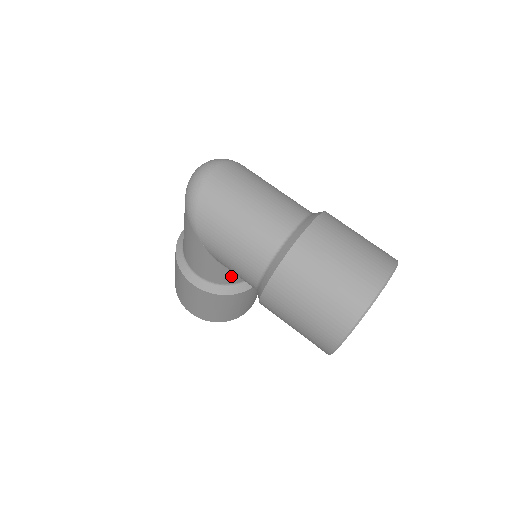
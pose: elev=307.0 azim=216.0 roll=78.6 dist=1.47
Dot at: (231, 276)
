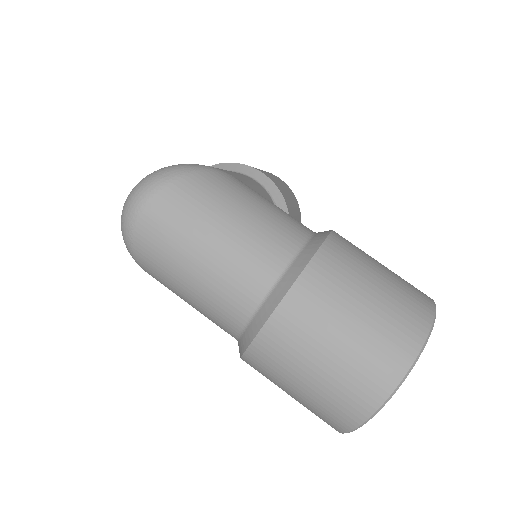
Dot at: occluded
